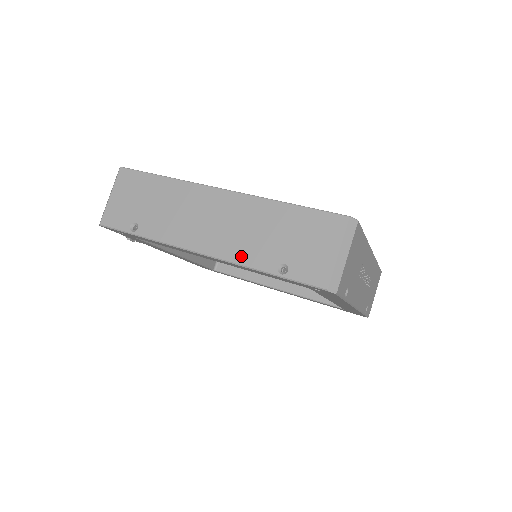
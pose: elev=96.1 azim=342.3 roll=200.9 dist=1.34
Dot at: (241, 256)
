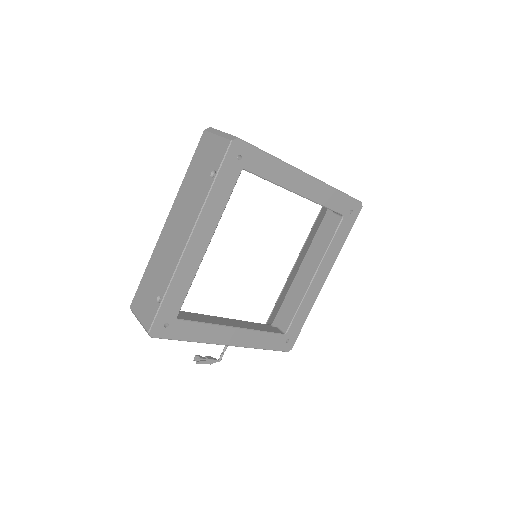
Dot at: (198, 206)
